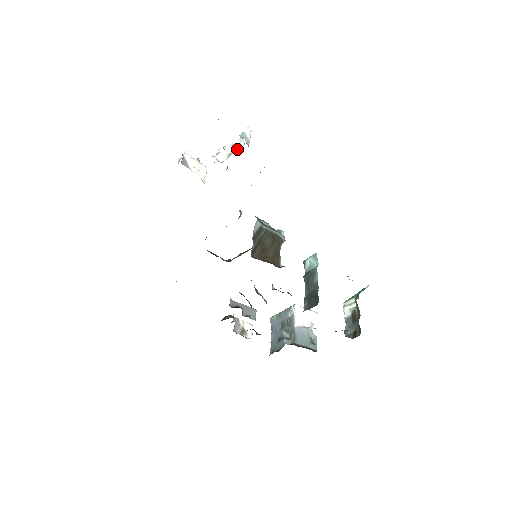
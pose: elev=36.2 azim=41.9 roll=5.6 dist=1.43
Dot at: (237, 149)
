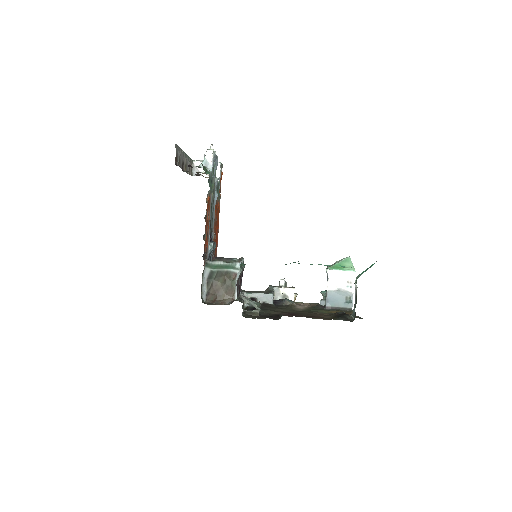
Dot at: occluded
